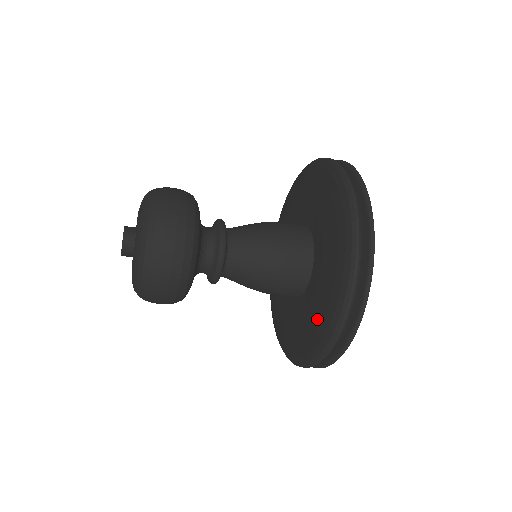
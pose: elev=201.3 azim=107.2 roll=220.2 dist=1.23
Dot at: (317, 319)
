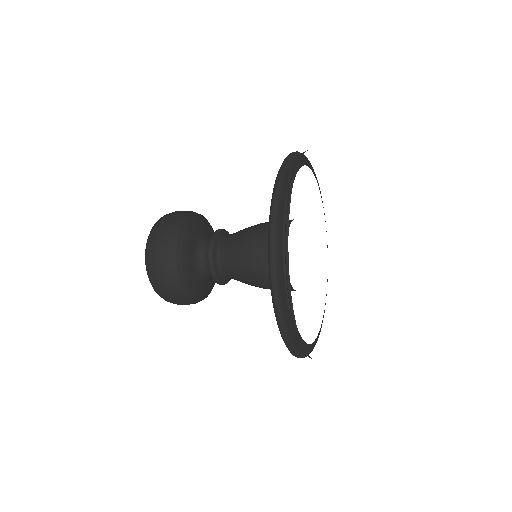
Dot at: occluded
